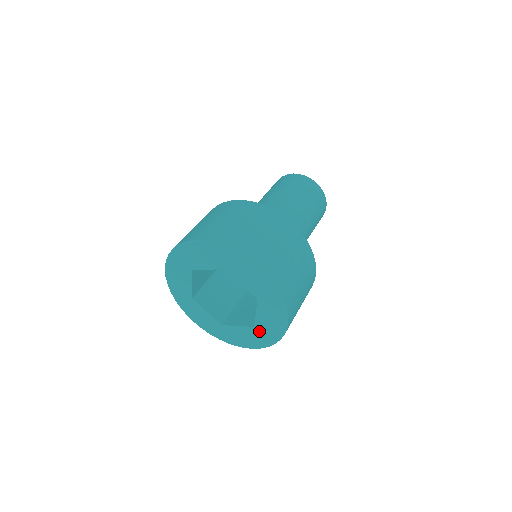
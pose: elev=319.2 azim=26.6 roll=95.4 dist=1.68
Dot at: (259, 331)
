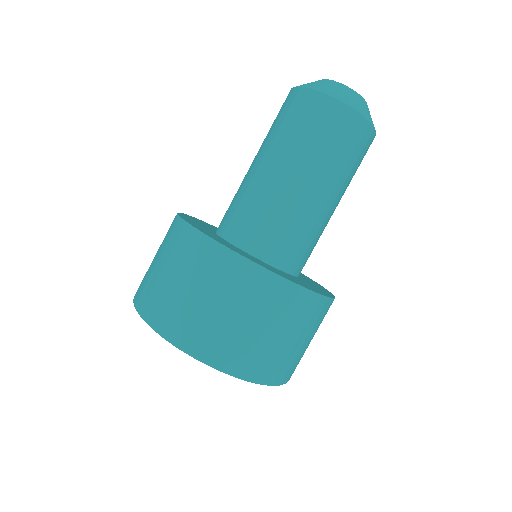
Dot at: occluded
